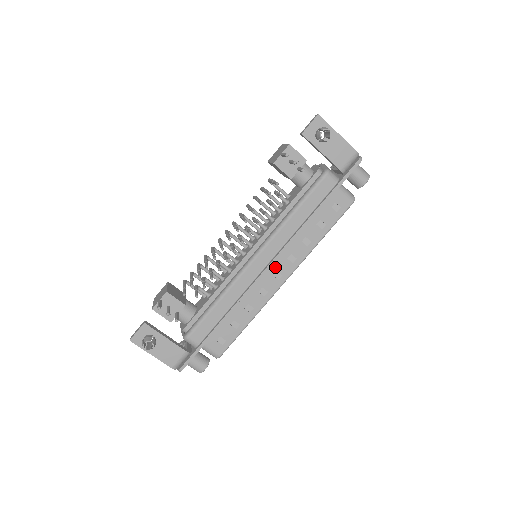
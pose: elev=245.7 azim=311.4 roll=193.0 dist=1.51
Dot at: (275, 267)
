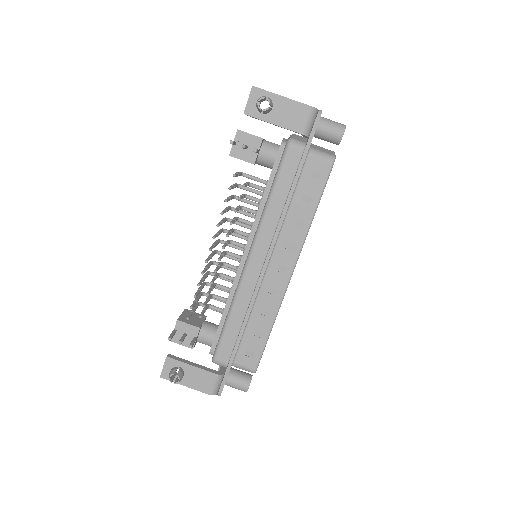
Dot at: (275, 261)
